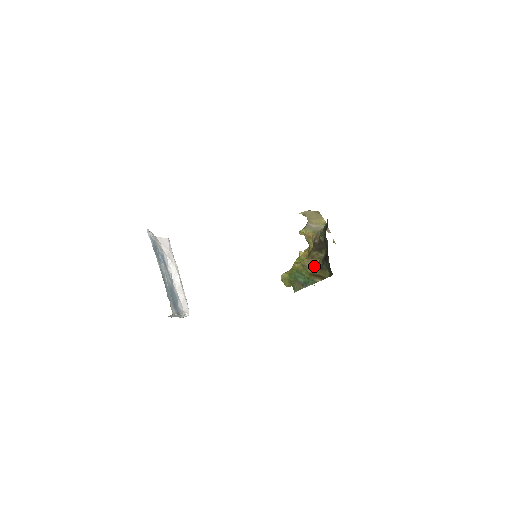
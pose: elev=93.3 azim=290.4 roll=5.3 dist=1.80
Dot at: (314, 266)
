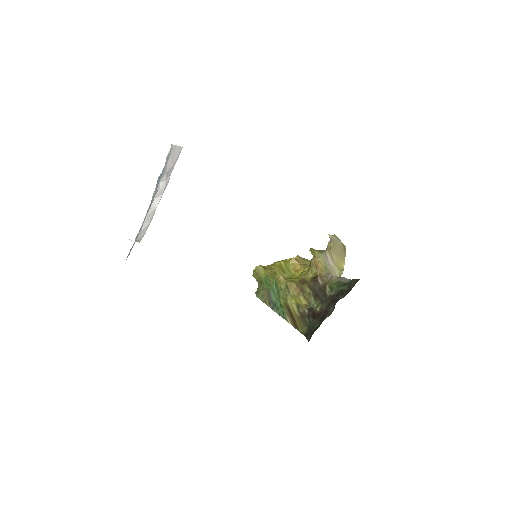
Dot at: (297, 304)
